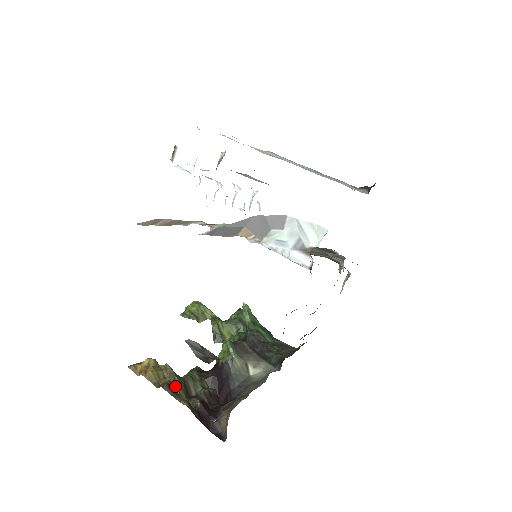
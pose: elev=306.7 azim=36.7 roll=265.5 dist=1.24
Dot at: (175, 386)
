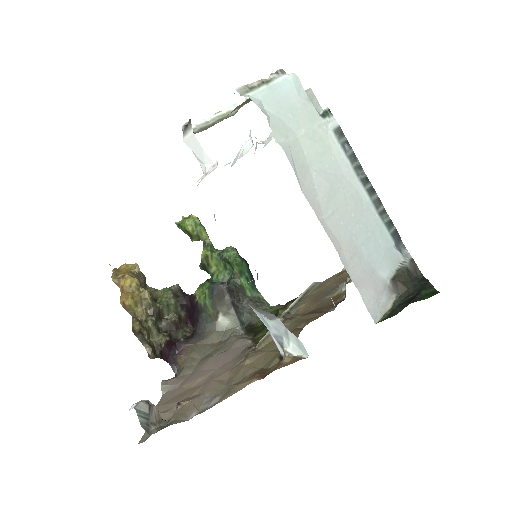
Dot at: (148, 318)
